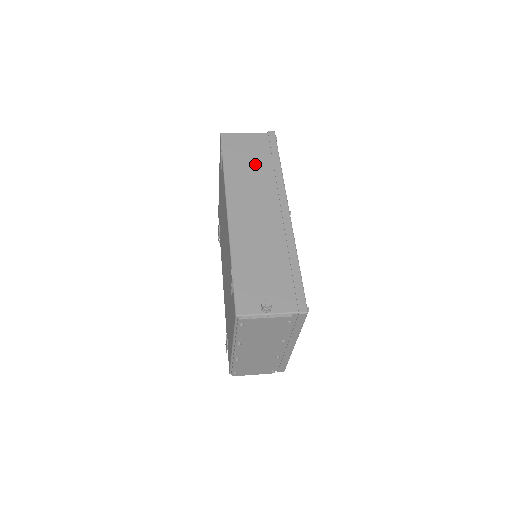
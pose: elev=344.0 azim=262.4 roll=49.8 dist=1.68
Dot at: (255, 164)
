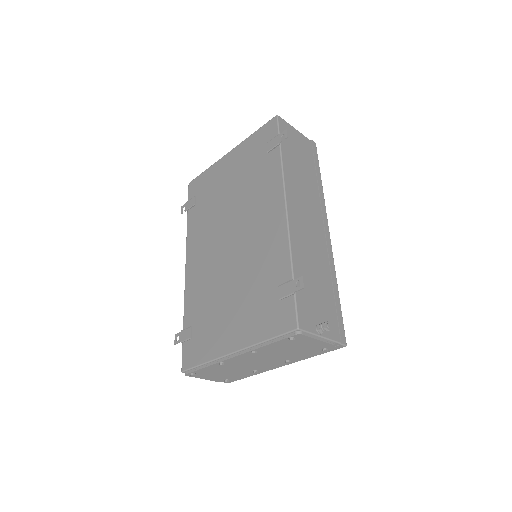
Dot at: (304, 168)
